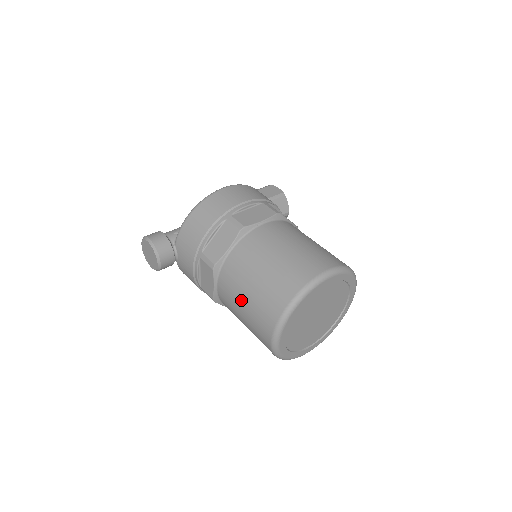
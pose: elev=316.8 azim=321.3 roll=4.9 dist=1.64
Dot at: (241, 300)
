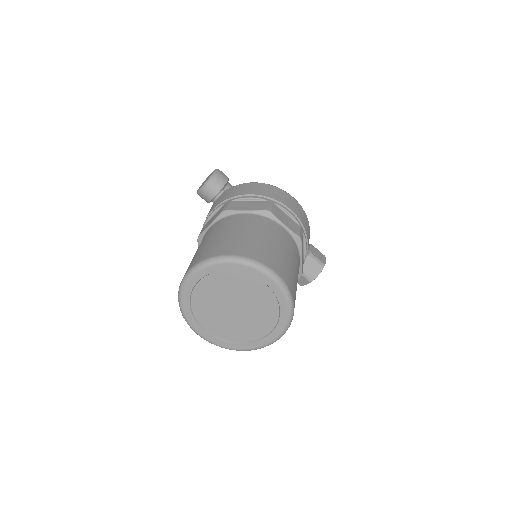
Dot at: (210, 238)
